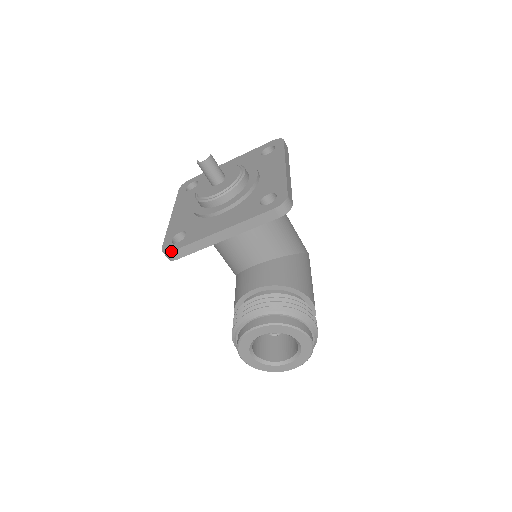
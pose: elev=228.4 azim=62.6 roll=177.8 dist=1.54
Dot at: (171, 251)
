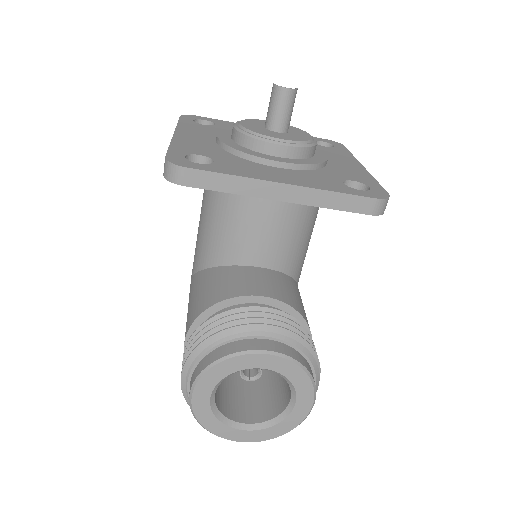
Dot at: (189, 167)
